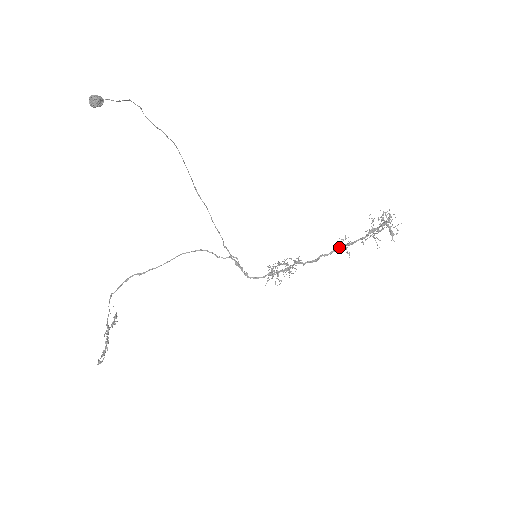
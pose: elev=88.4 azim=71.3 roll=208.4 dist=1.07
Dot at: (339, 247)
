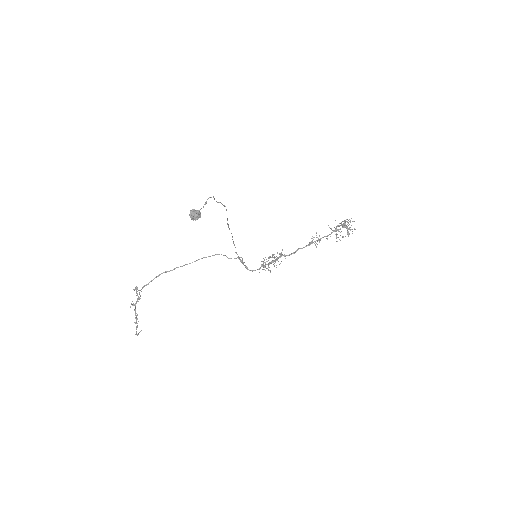
Dot at: (312, 243)
